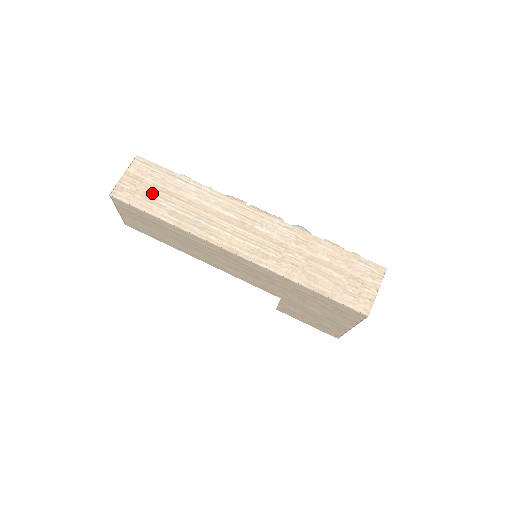
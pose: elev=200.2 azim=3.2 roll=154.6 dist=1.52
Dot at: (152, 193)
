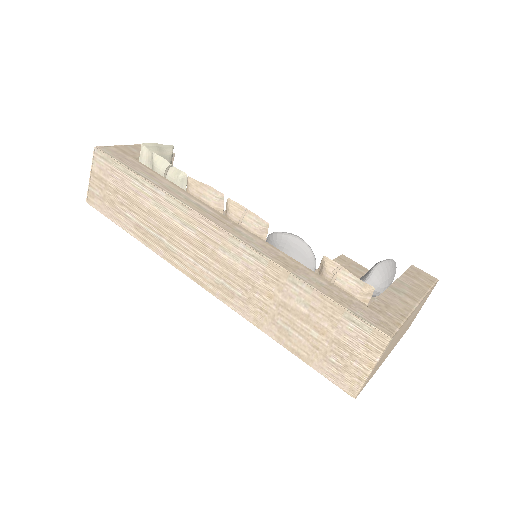
Dot at: (117, 200)
